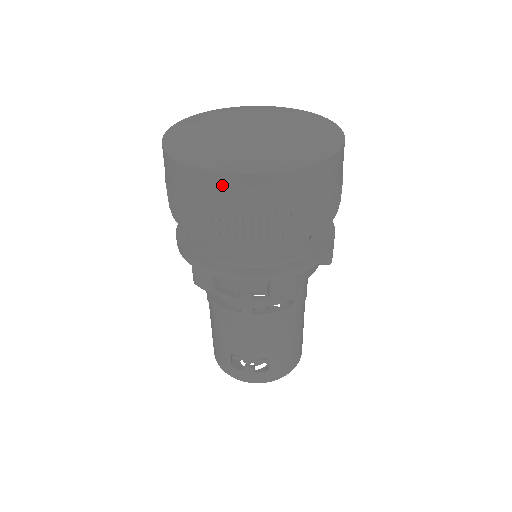
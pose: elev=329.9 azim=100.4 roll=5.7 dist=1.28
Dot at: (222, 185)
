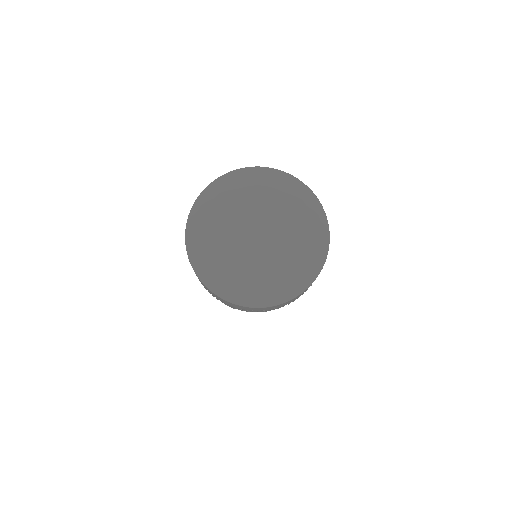
Dot at: (250, 308)
